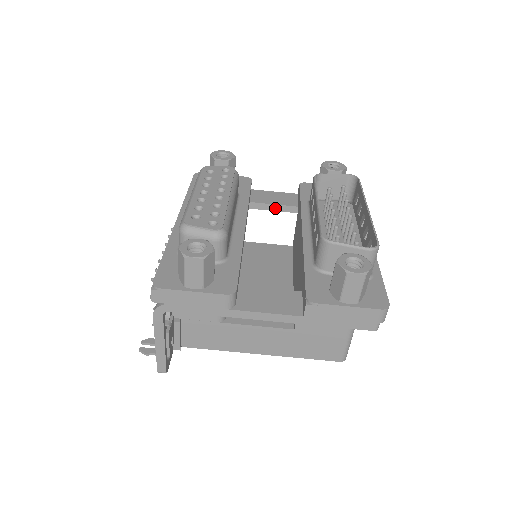
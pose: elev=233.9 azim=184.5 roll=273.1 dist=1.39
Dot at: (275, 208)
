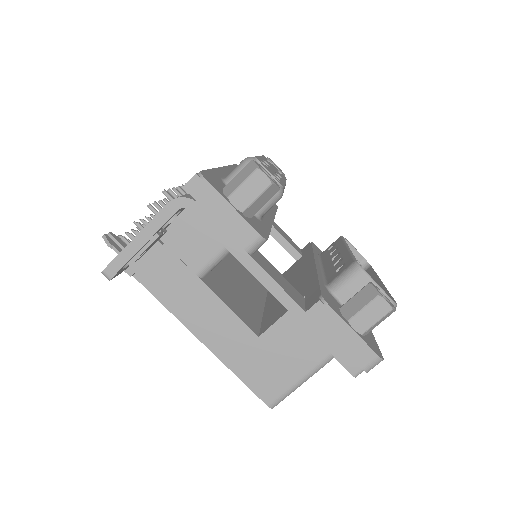
Dot at: (282, 242)
